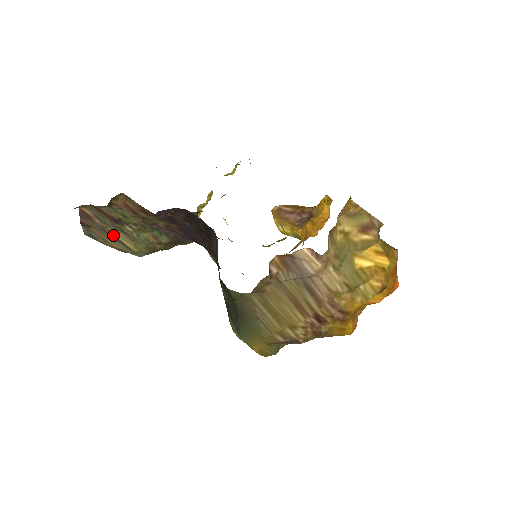
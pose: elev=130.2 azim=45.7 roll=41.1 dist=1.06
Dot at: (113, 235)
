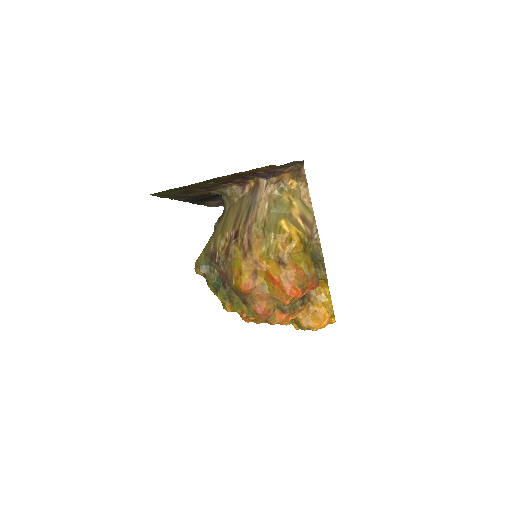
Dot at: occluded
